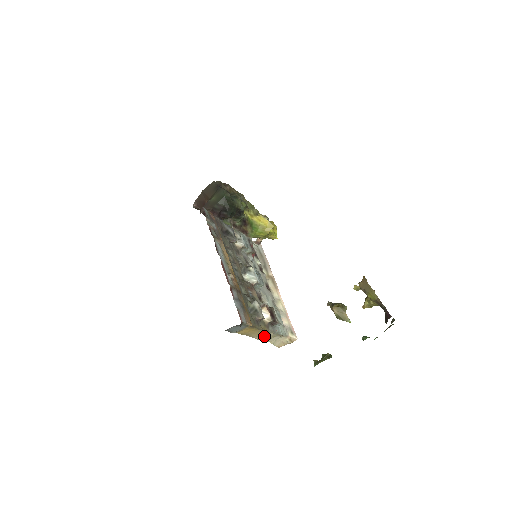
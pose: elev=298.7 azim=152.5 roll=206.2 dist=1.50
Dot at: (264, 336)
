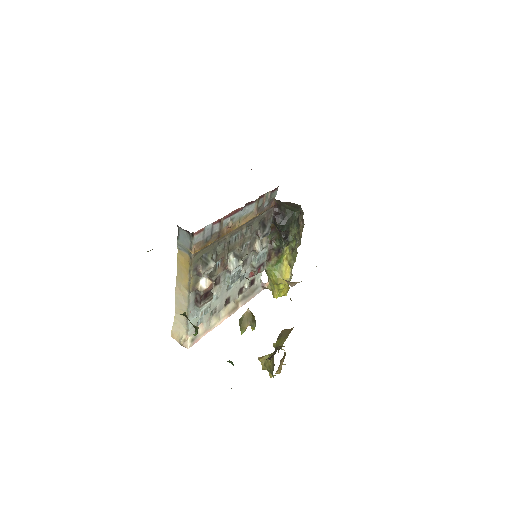
Dot at: (181, 297)
